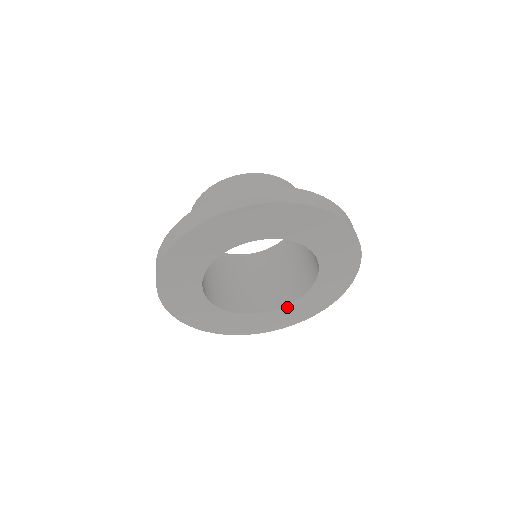
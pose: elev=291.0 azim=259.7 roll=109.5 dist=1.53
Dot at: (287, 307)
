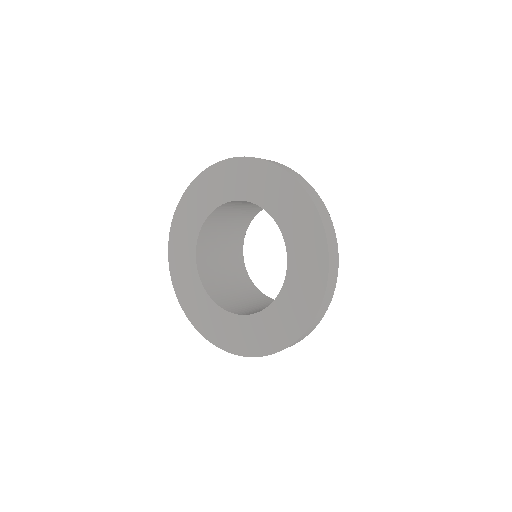
Dot at: (252, 318)
